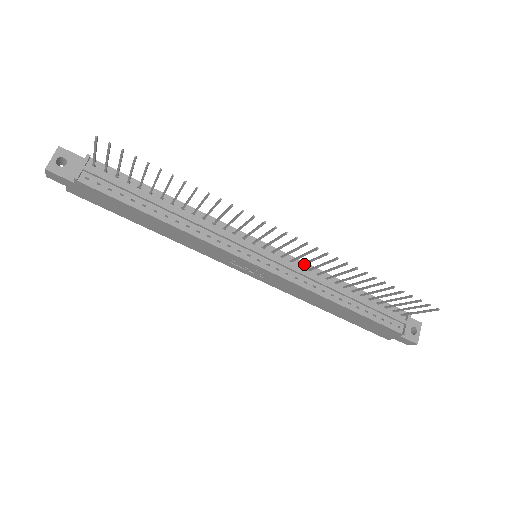
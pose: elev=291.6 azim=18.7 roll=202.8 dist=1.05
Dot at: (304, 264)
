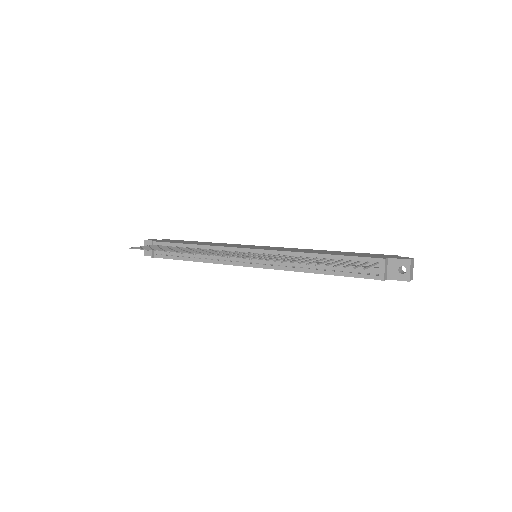
Dot at: (275, 256)
